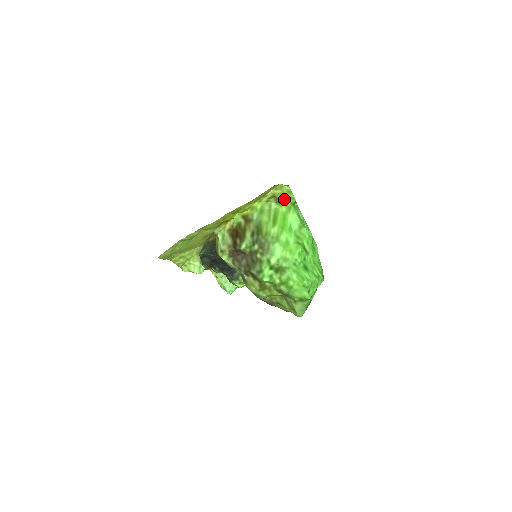
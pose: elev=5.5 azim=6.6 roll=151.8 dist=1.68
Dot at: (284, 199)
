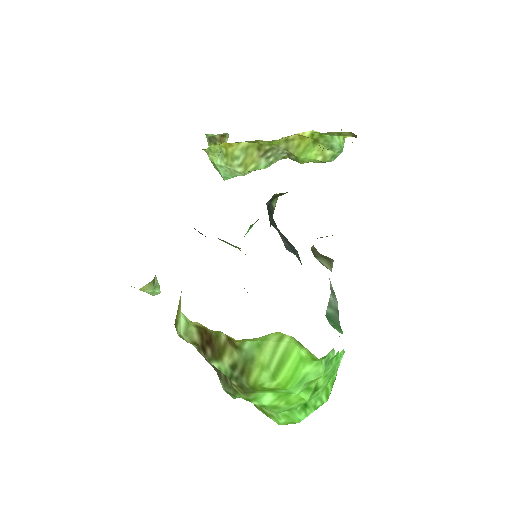
Dot at: occluded
